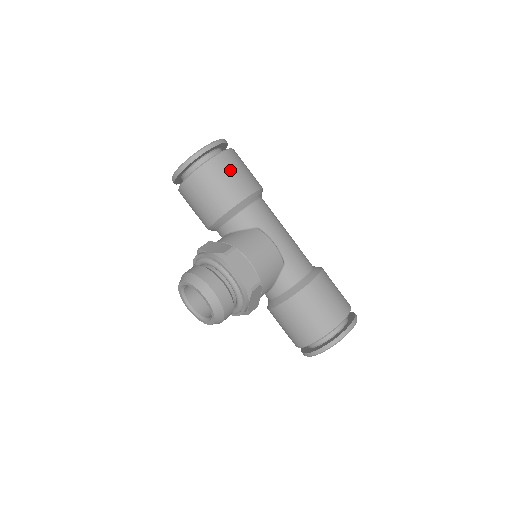
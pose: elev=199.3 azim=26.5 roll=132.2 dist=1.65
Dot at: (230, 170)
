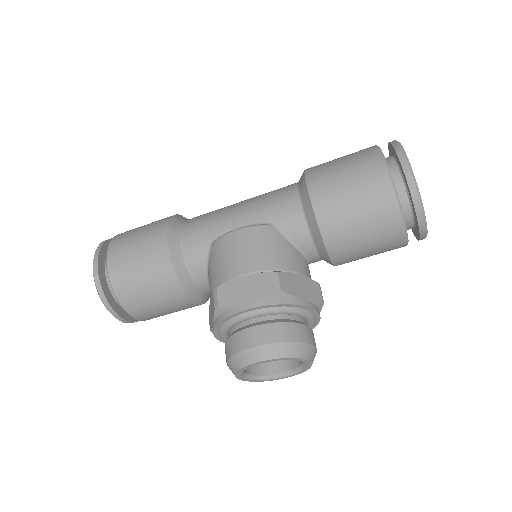
Dot at: (129, 252)
